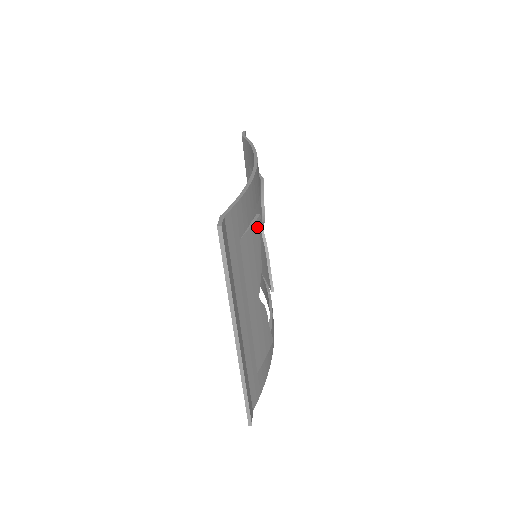
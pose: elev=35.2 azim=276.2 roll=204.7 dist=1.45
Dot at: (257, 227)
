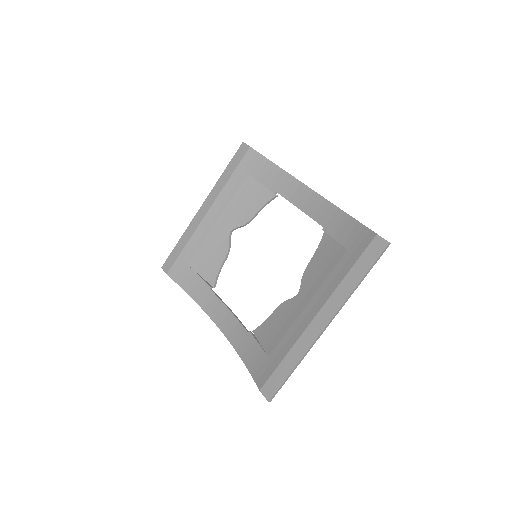
Dot at: (327, 241)
